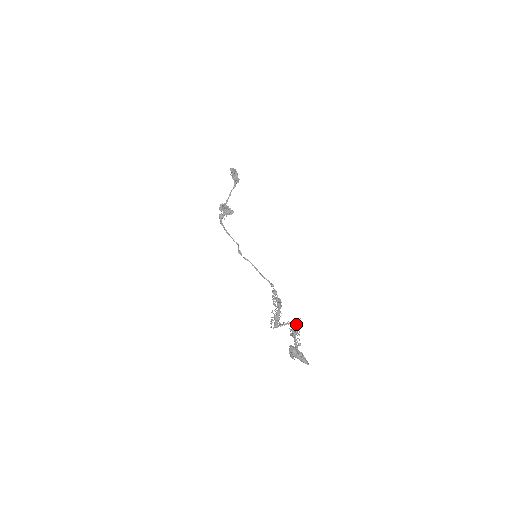
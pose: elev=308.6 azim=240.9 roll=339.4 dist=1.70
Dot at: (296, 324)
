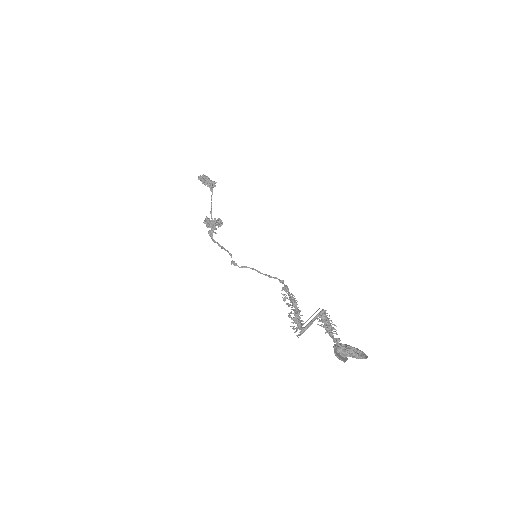
Dot at: (321, 316)
